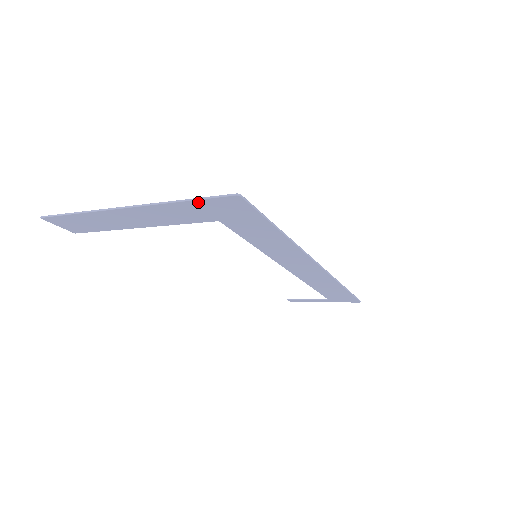
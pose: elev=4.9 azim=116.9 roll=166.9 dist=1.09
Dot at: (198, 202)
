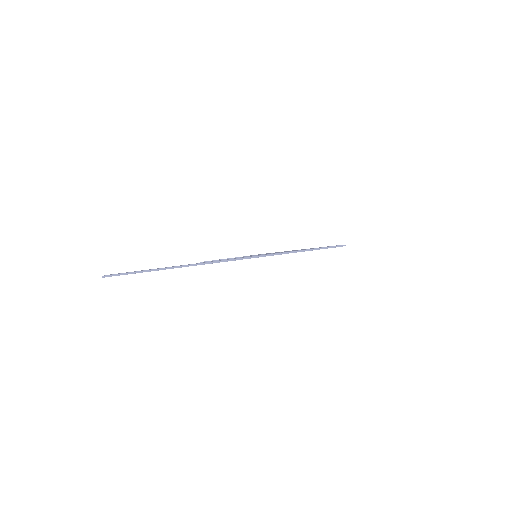
Dot at: occluded
